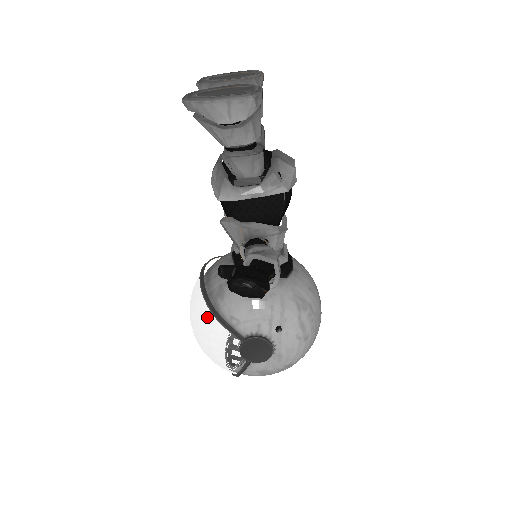
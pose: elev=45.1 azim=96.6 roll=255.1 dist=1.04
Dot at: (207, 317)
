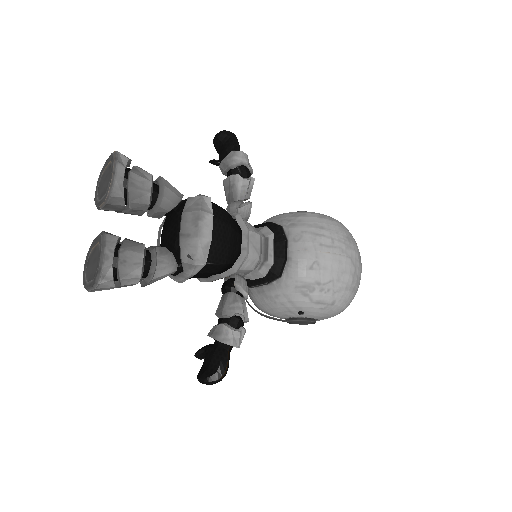
Dot at: occluded
